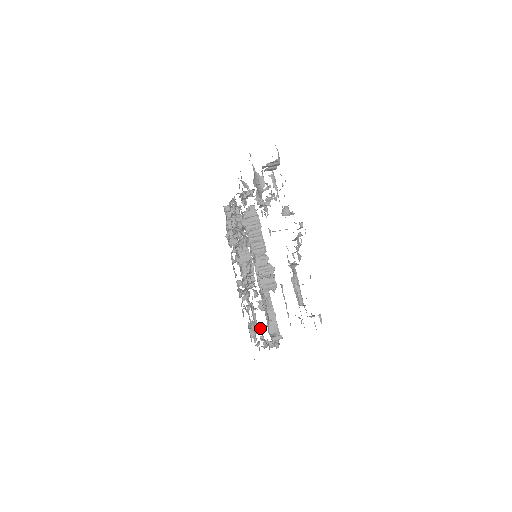
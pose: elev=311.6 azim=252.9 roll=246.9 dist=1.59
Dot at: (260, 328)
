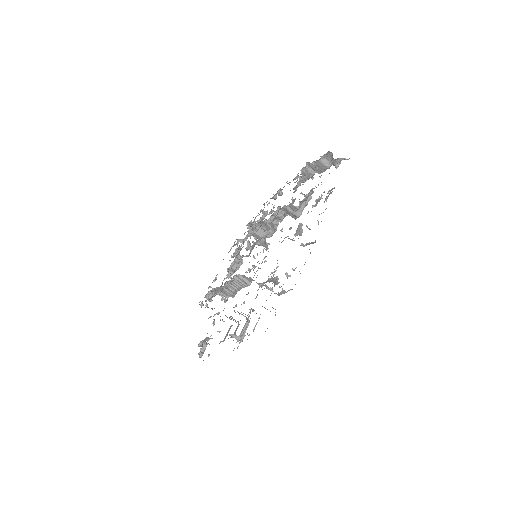
Dot at: occluded
